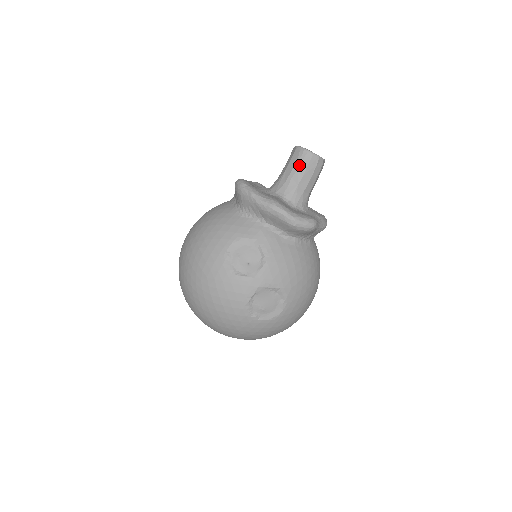
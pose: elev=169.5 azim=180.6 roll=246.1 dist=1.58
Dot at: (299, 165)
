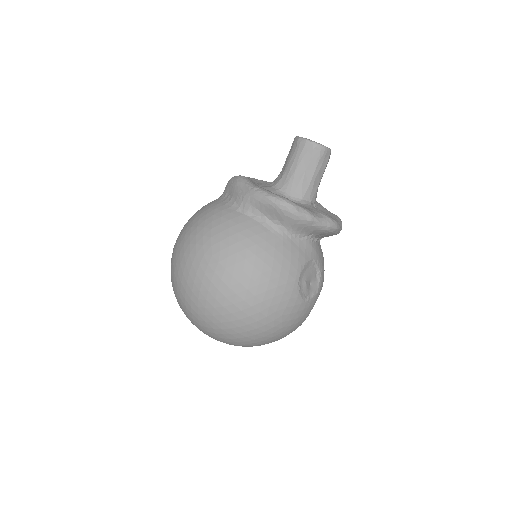
Dot at: (321, 165)
